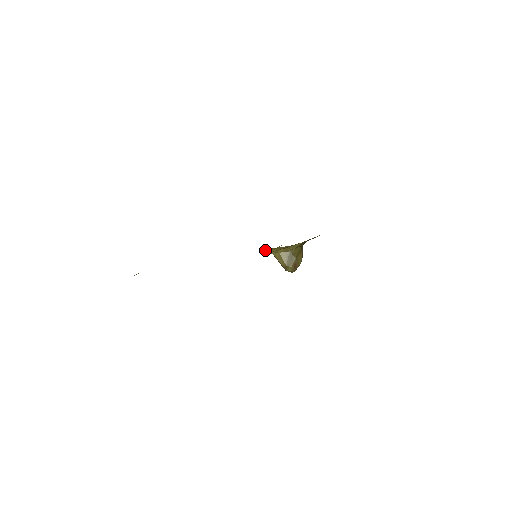
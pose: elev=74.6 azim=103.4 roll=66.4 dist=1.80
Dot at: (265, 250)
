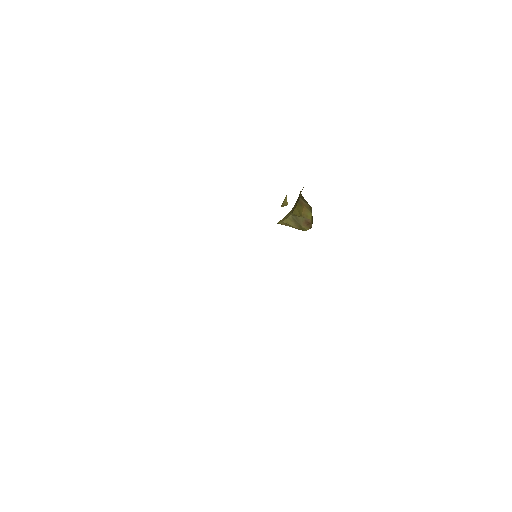
Dot at: occluded
